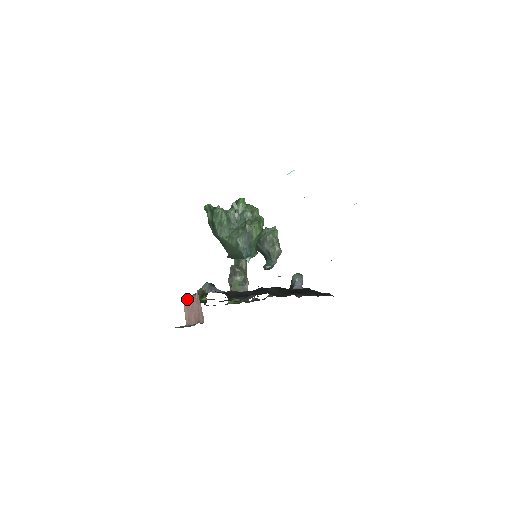
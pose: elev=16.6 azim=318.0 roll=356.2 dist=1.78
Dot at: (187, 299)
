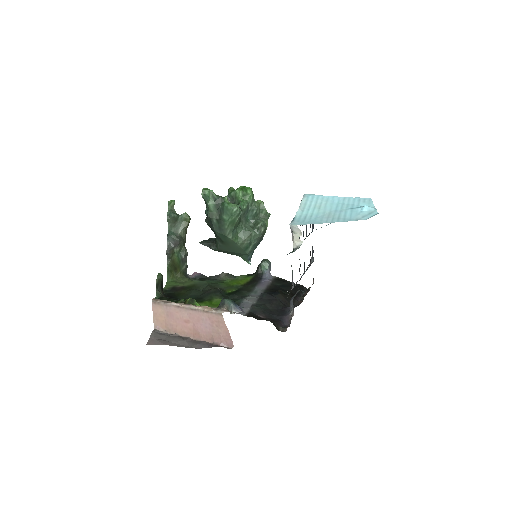
Dot at: (172, 305)
